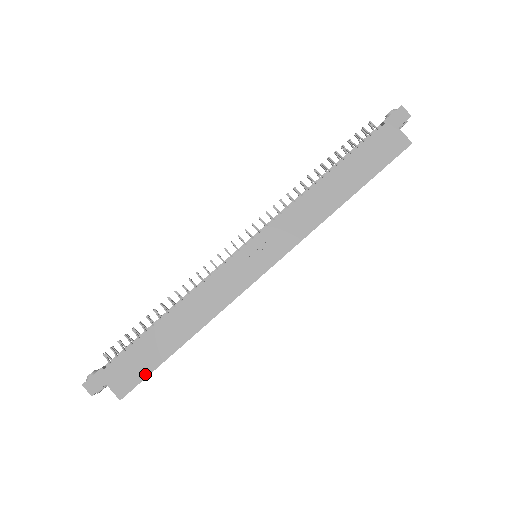
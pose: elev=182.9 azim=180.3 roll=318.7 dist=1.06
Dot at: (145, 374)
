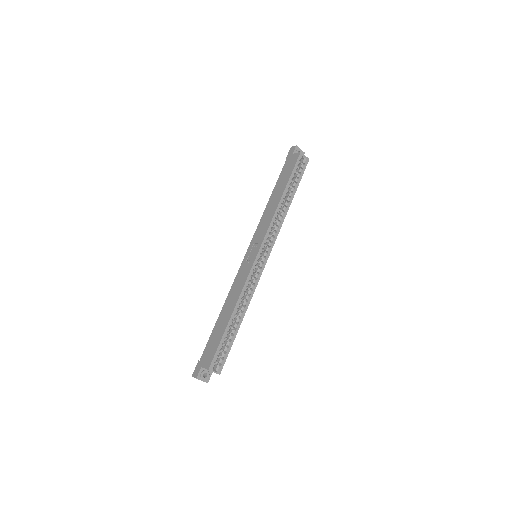
Dot at: (217, 347)
